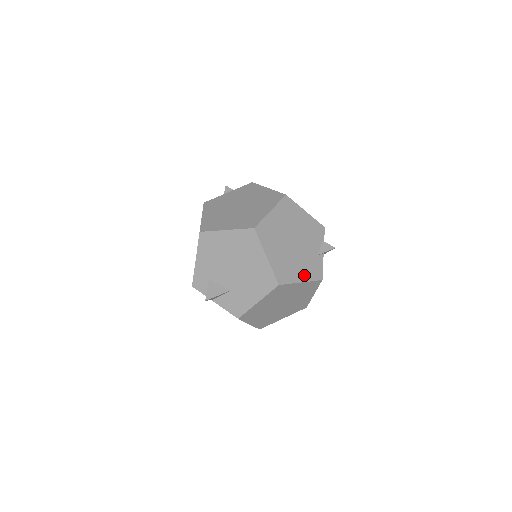
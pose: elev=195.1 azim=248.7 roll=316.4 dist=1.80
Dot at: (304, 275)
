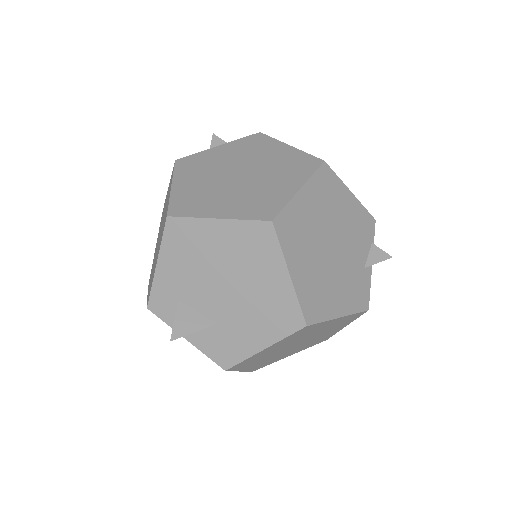
Dot at: (344, 304)
